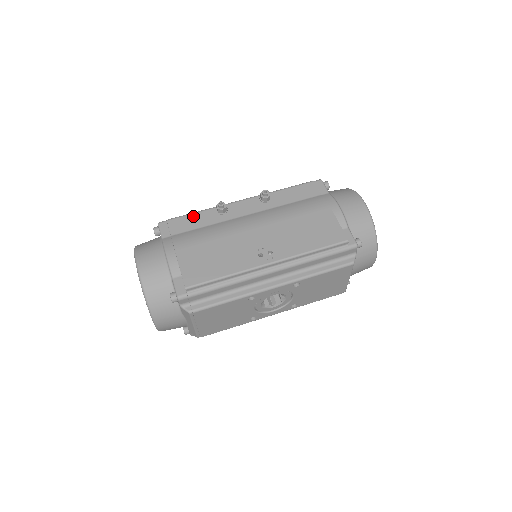
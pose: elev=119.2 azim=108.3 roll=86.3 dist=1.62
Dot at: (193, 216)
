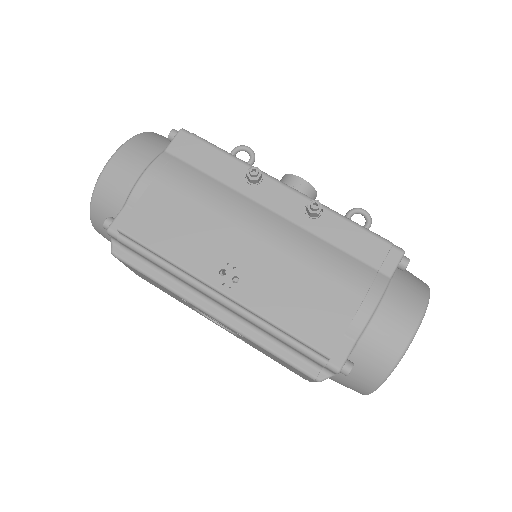
Dot at: (219, 155)
